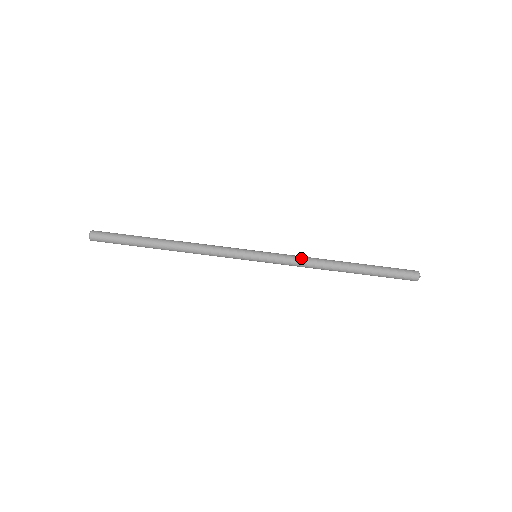
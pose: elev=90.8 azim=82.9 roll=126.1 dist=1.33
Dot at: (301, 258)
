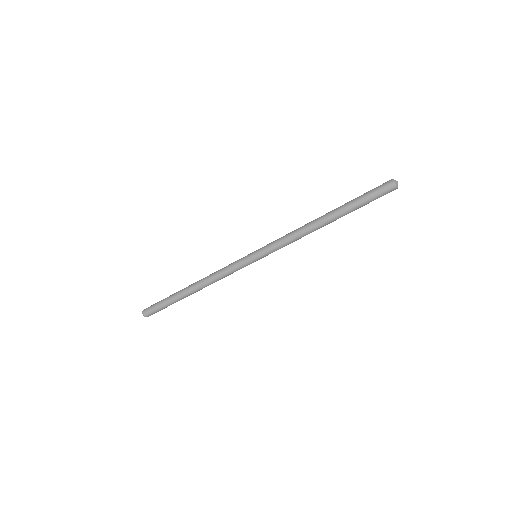
Dot at: (291, 242)
